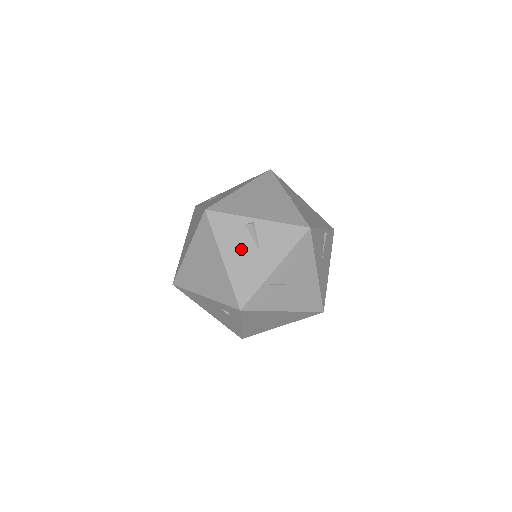
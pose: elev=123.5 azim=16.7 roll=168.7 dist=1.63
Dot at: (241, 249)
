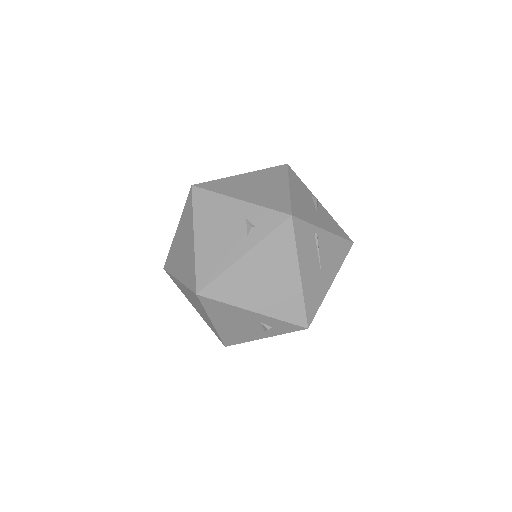
Dot at: (305, 198)
